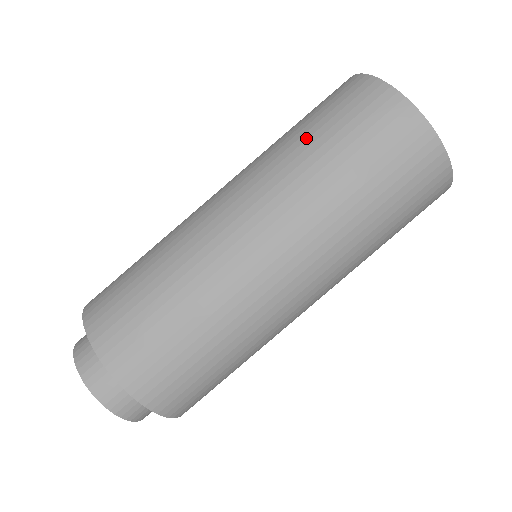
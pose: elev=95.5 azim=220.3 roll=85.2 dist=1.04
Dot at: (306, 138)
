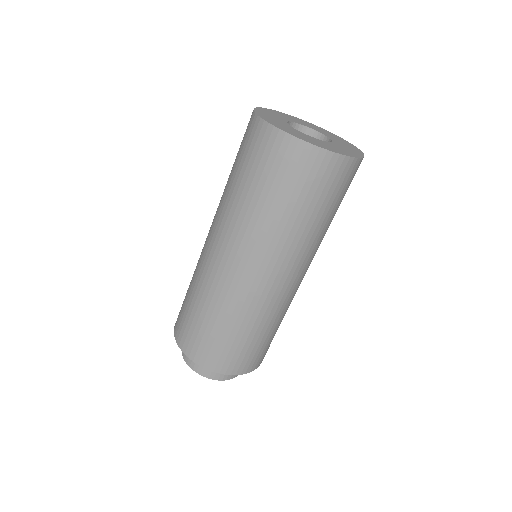
Dot at: (232, 176)
